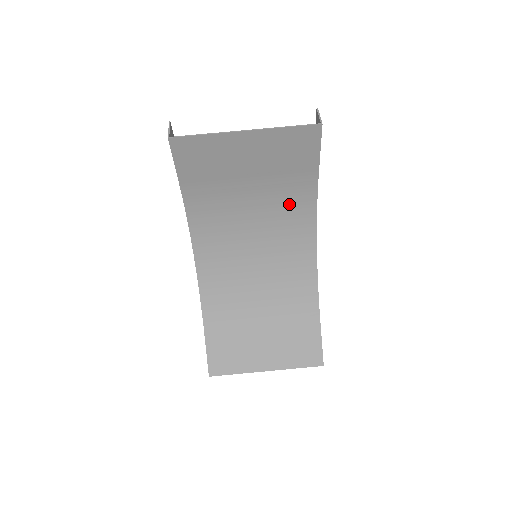
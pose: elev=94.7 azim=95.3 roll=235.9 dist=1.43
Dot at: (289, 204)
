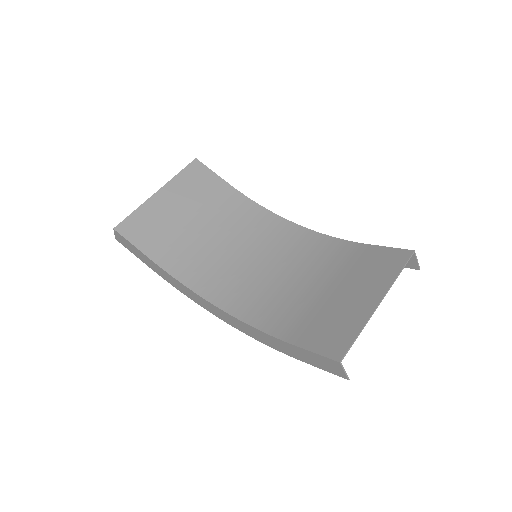
Dot at: (239, 217)
